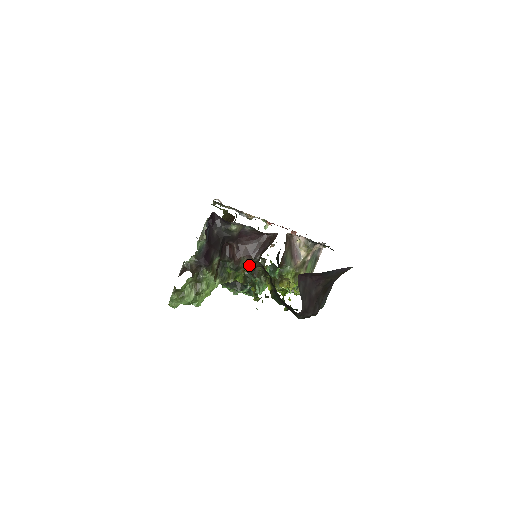
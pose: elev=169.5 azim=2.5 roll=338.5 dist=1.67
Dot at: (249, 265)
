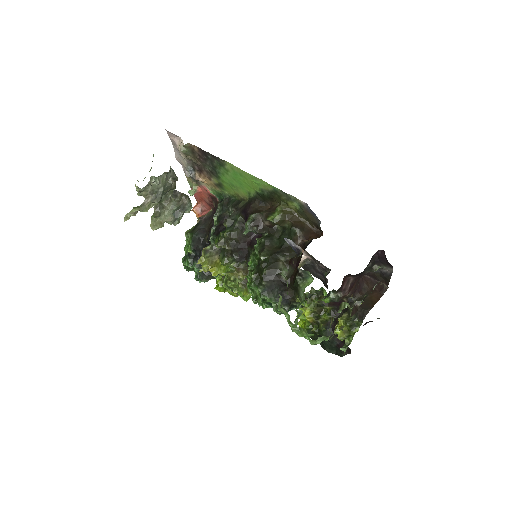
Dot at: occluded
